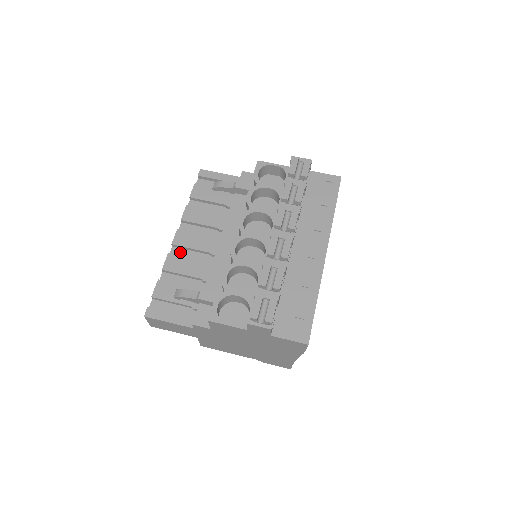
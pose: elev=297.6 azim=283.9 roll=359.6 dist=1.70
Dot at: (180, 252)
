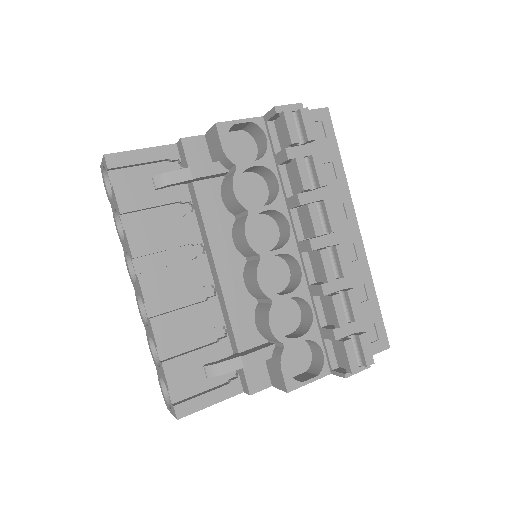
Dot at: (160, 305)
